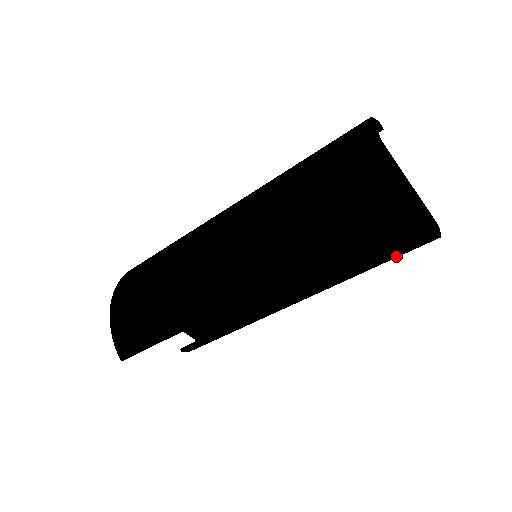
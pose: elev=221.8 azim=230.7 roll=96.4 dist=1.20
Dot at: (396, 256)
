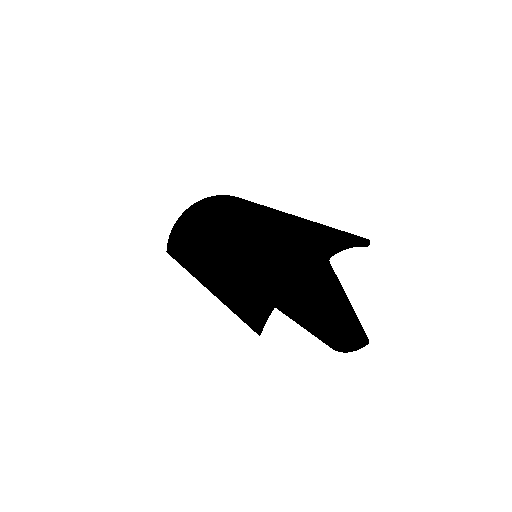
Dot at: occluded
